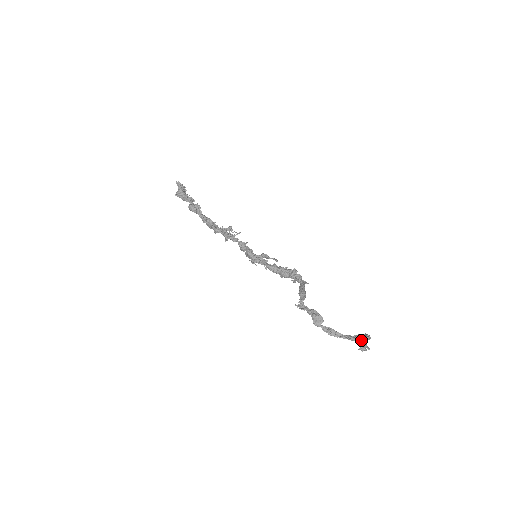
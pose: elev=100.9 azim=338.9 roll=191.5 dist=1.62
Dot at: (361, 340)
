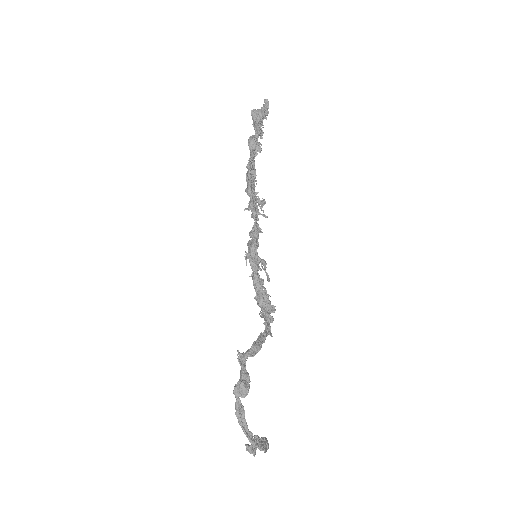
Dot at: occluded
